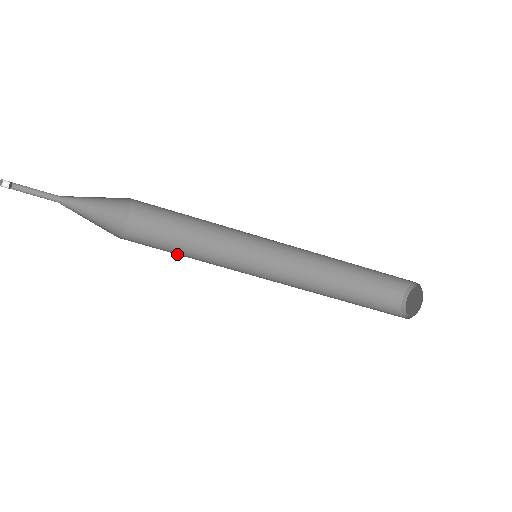
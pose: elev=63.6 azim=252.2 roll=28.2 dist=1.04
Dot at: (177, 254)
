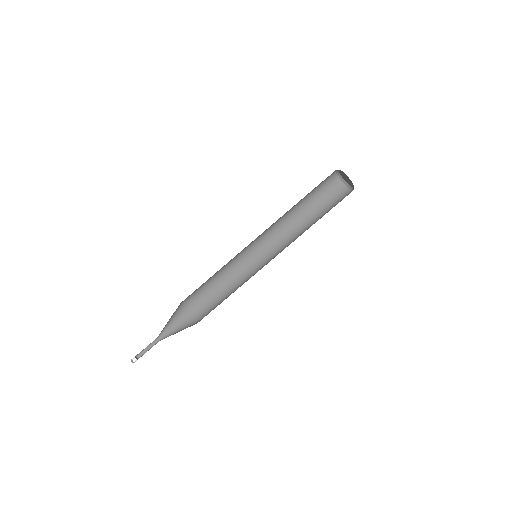
Dot at: (226, 296)
